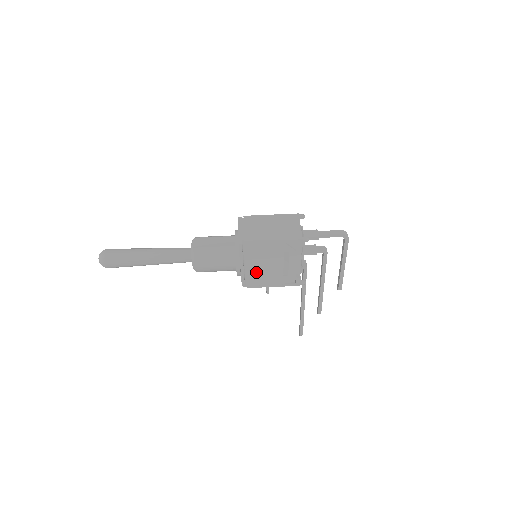
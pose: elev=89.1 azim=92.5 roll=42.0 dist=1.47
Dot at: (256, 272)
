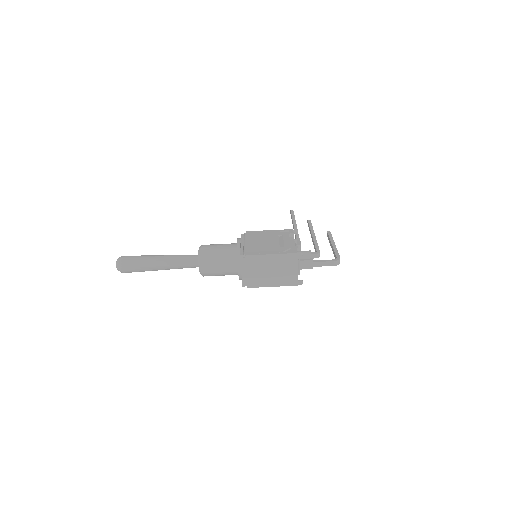
Dot at: occluded
